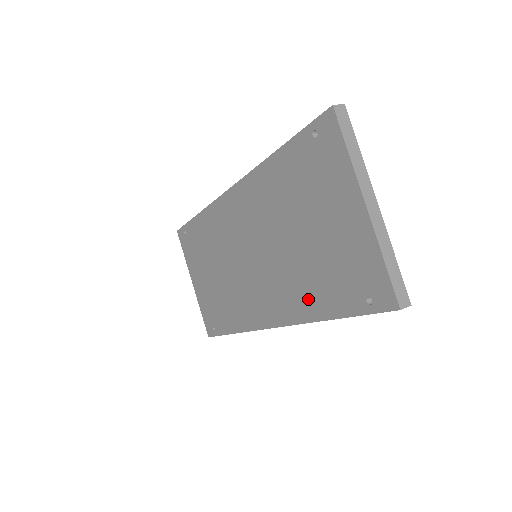
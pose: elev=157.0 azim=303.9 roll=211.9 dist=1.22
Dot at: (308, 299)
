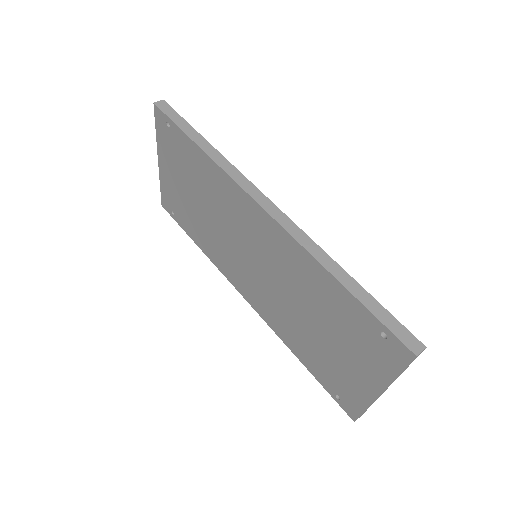
Dot at: (291, 338)
